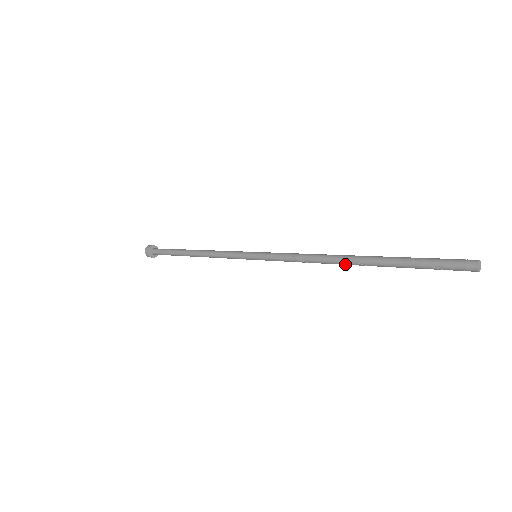
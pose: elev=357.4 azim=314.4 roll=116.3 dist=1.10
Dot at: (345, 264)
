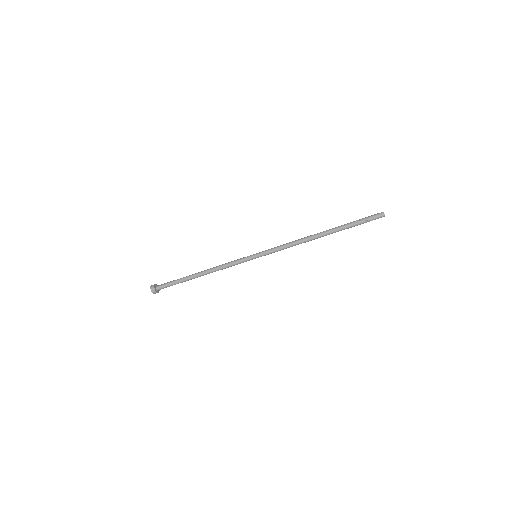
Dot at: (318, 237)
